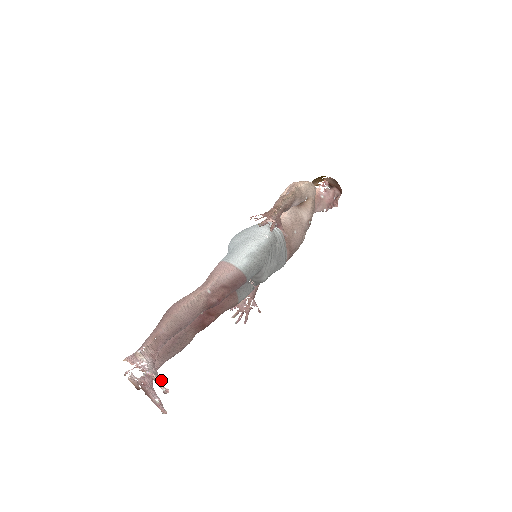
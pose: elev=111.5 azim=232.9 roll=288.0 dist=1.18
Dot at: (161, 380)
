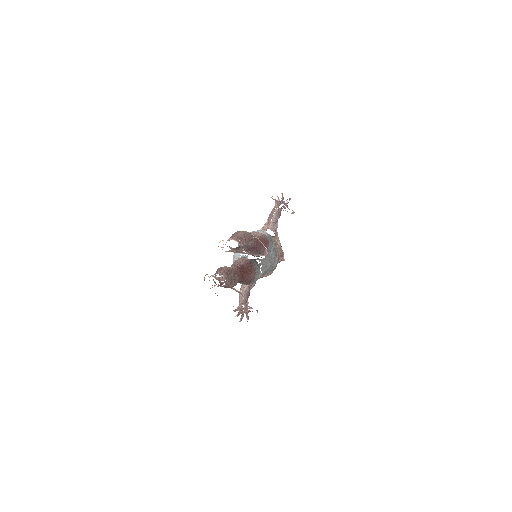
Dot at: occluded
